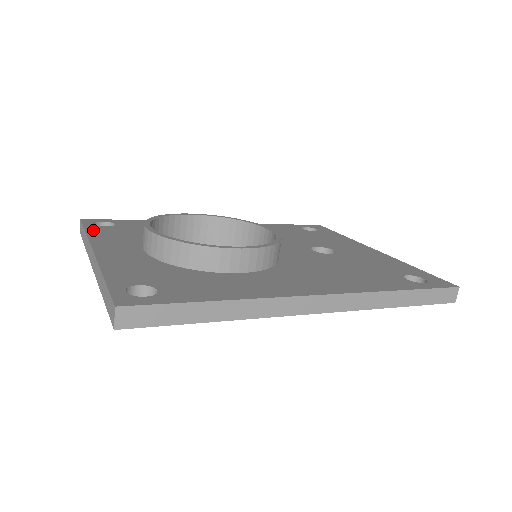
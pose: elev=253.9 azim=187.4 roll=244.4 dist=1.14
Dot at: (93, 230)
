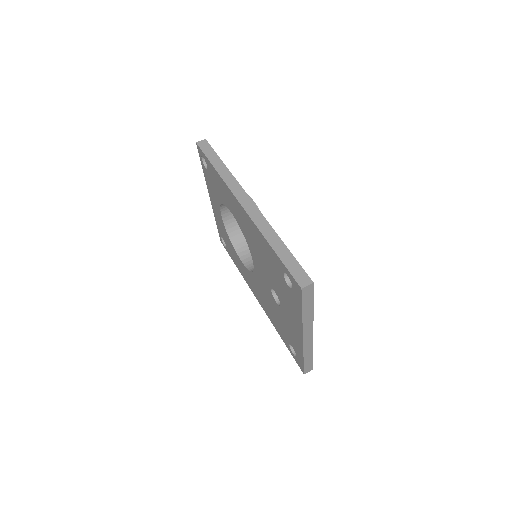
Dot at: occluded
